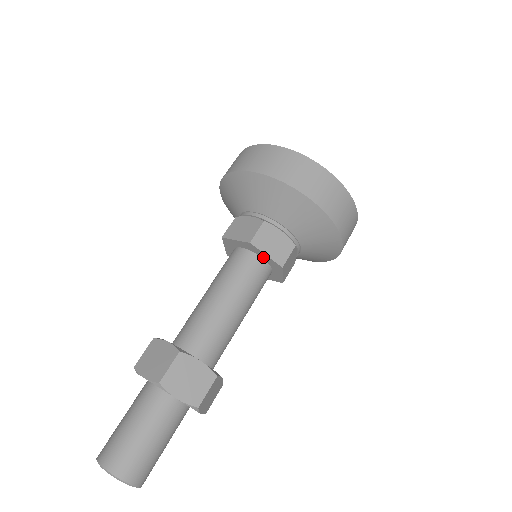
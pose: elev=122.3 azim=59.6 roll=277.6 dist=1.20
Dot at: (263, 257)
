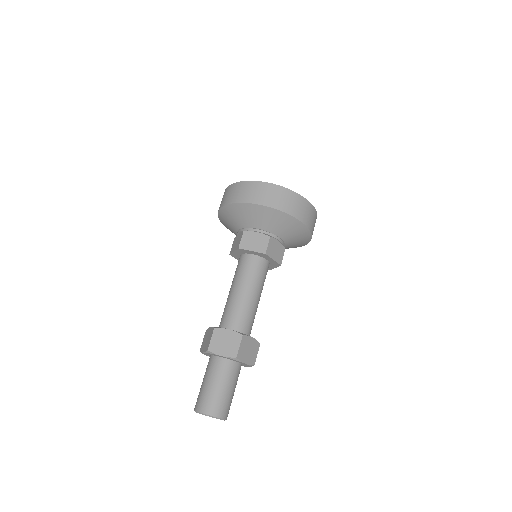
Dot at: (253, 253)
